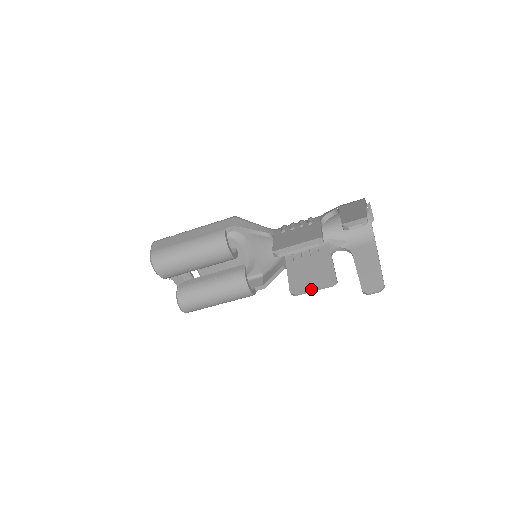
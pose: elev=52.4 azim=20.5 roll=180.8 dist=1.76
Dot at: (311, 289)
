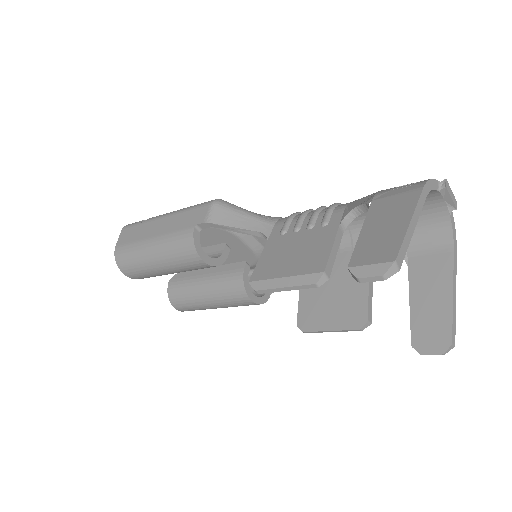
Dot at: (326, 329)
